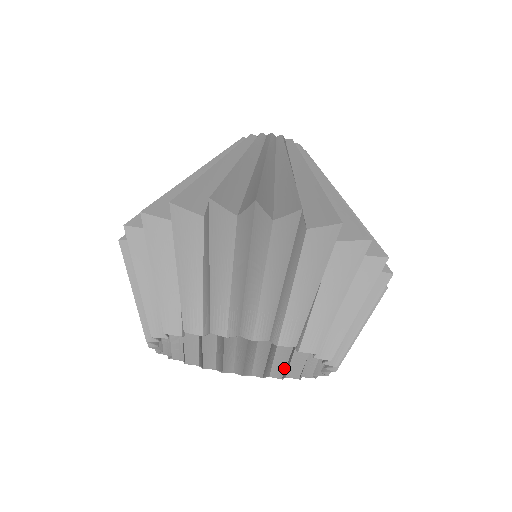
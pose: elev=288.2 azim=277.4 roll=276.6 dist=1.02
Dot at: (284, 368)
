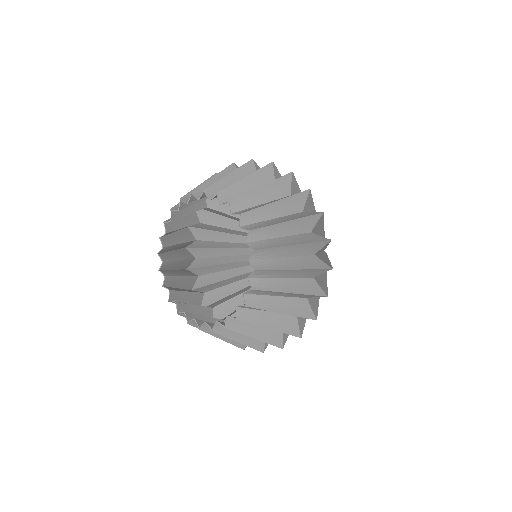
Dot at: (206, 330)
